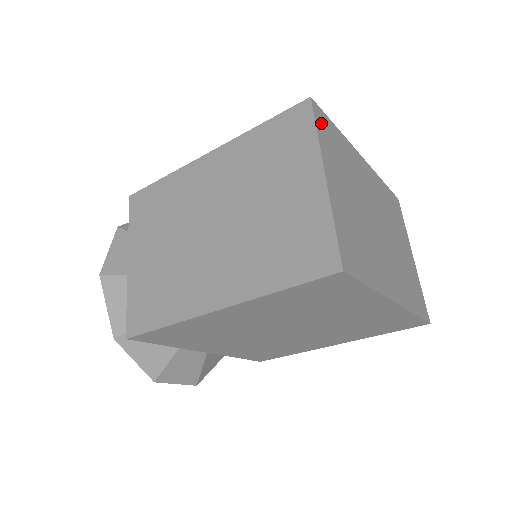
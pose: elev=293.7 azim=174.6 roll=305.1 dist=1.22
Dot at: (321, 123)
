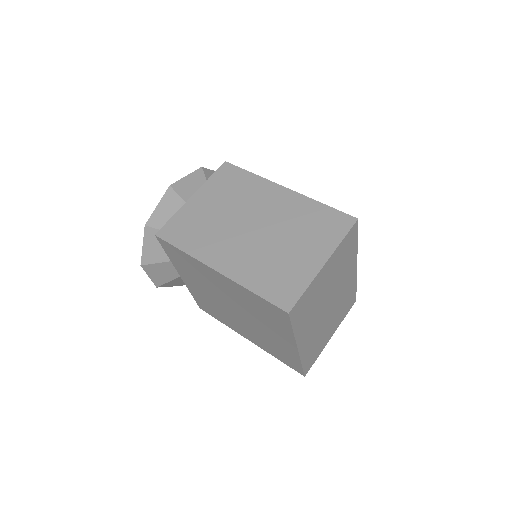
Dot at: (350, 235)
